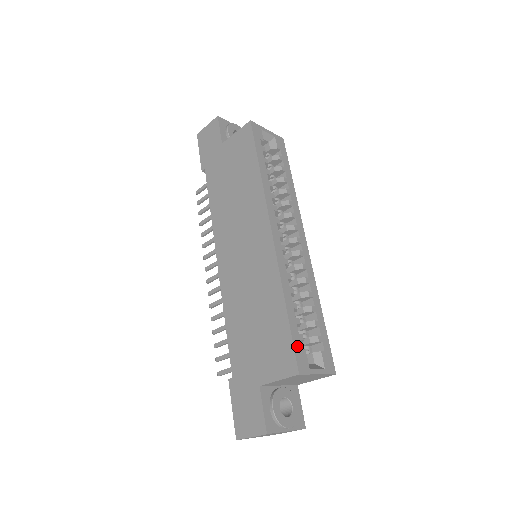
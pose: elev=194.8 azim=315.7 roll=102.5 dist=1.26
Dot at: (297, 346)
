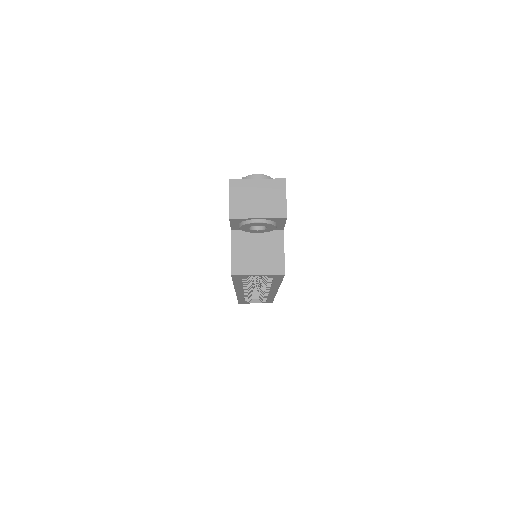
Dot at: occluded
